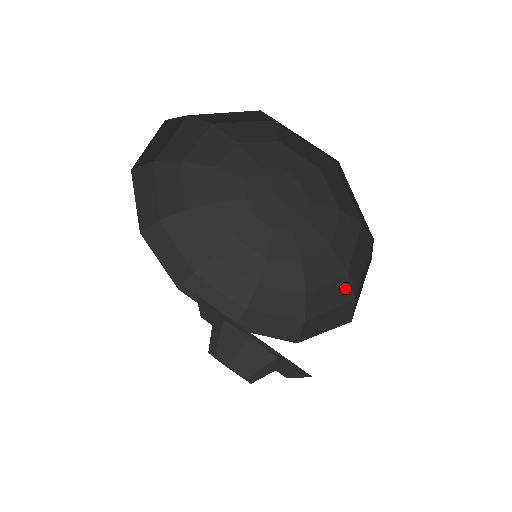
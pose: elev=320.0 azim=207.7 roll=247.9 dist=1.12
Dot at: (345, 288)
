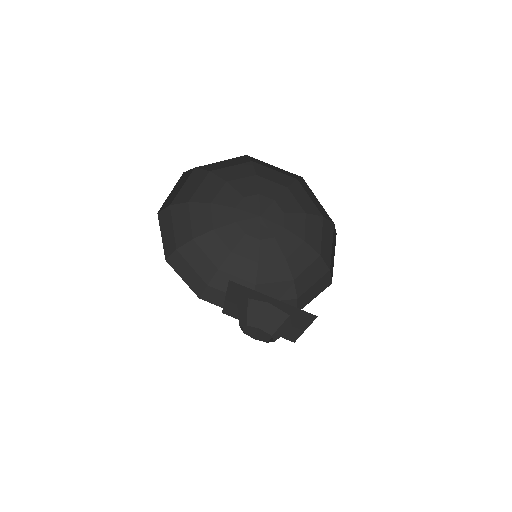
Dot at: (321, 266)
